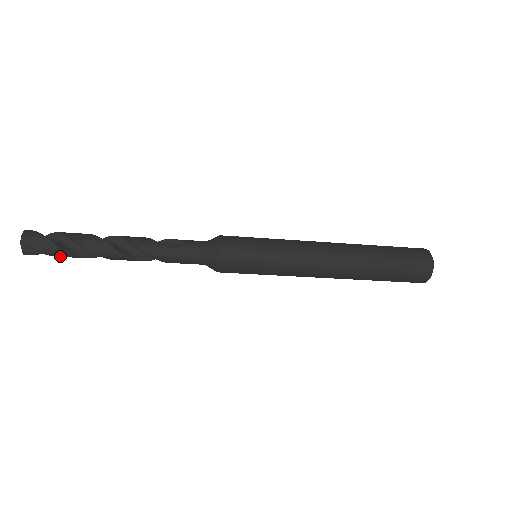
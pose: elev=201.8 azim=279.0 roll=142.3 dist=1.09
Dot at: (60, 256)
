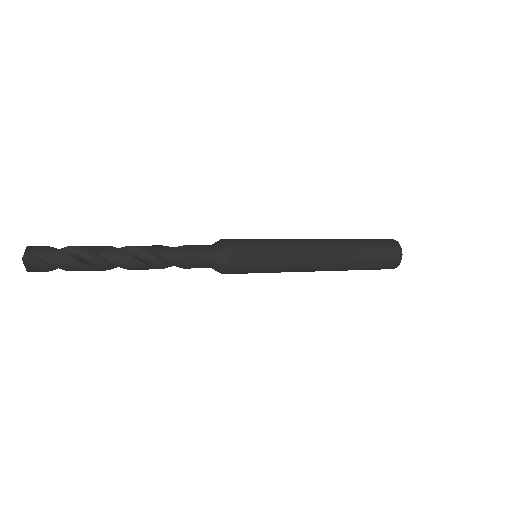
Dot at: (67, 267)
